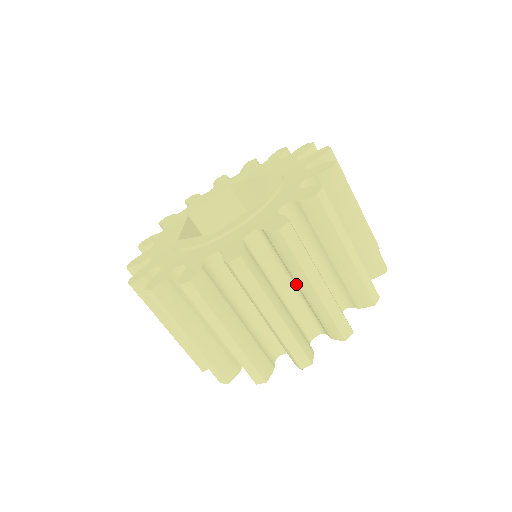
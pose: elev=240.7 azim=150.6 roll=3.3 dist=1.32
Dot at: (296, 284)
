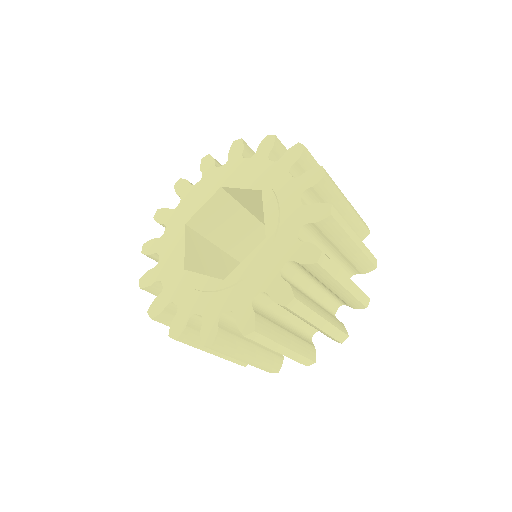
Dot at: occluded
